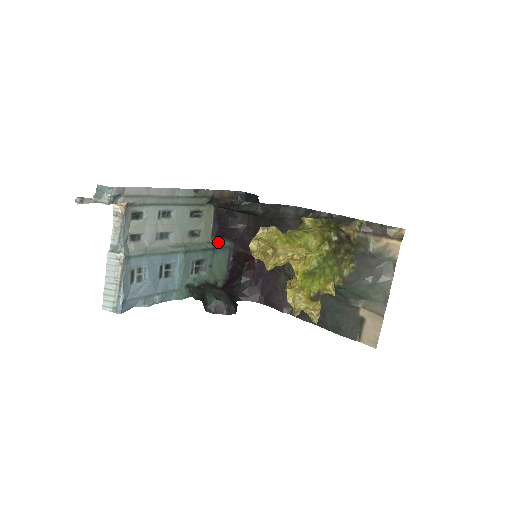
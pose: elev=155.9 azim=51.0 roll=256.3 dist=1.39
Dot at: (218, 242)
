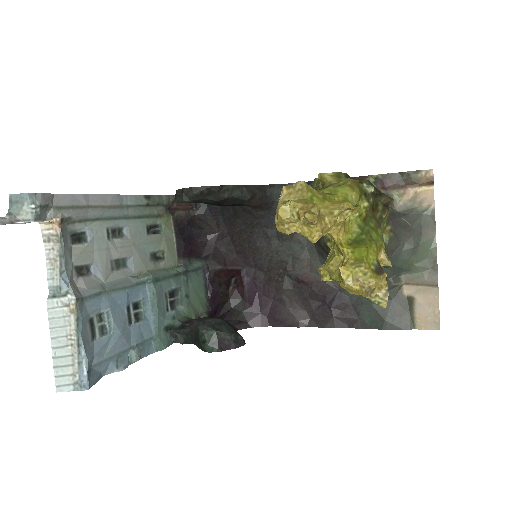
Dot at: (188, 264)
